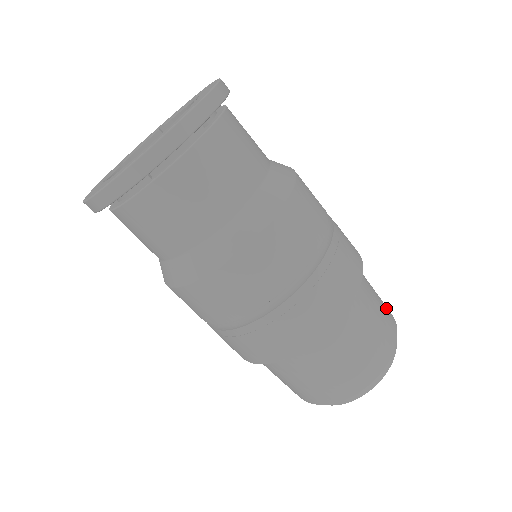
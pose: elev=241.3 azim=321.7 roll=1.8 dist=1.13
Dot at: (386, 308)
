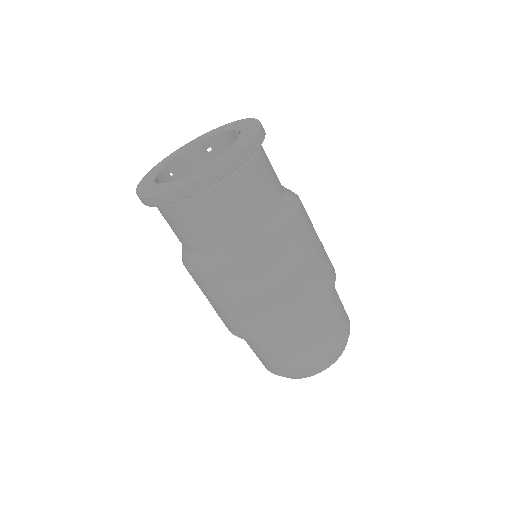
Dot at: (345, 314)
